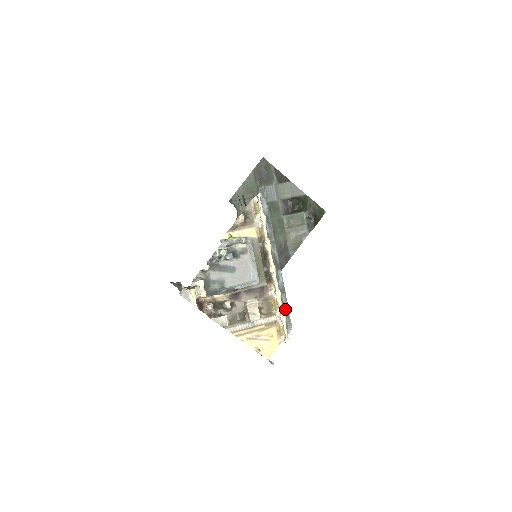
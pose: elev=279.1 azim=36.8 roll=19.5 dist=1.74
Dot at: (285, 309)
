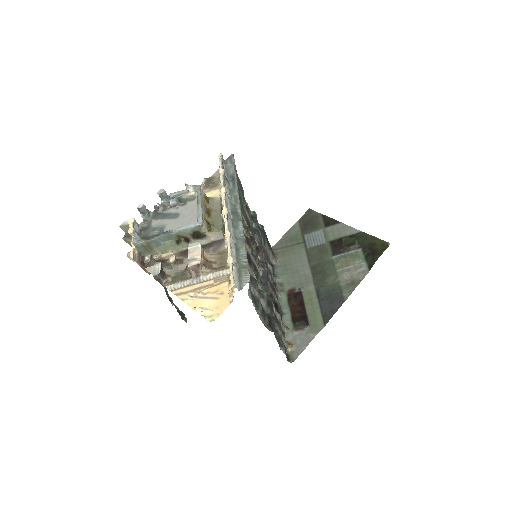
Dot at: (242, 259)
